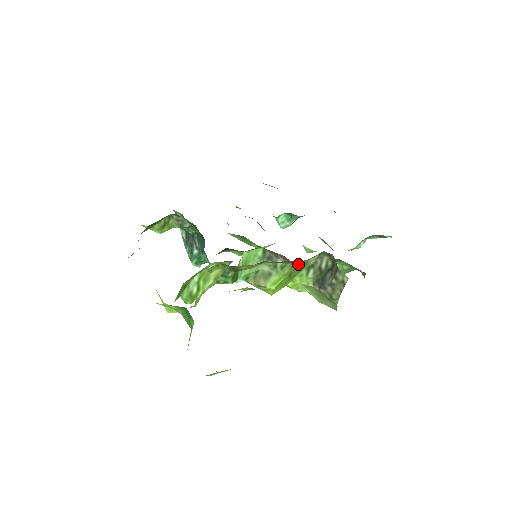
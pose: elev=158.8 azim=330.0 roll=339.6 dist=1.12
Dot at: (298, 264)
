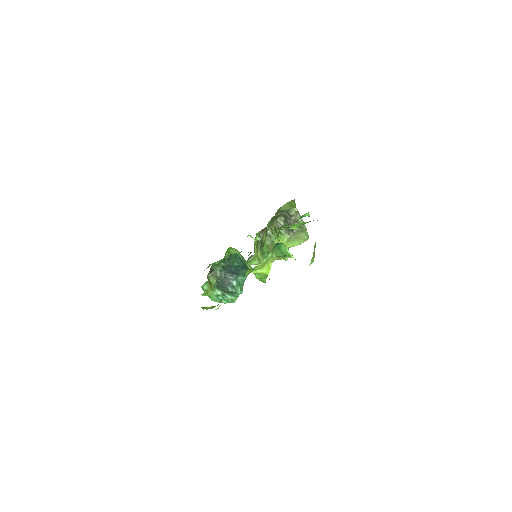
Dot at: (275, 230)
